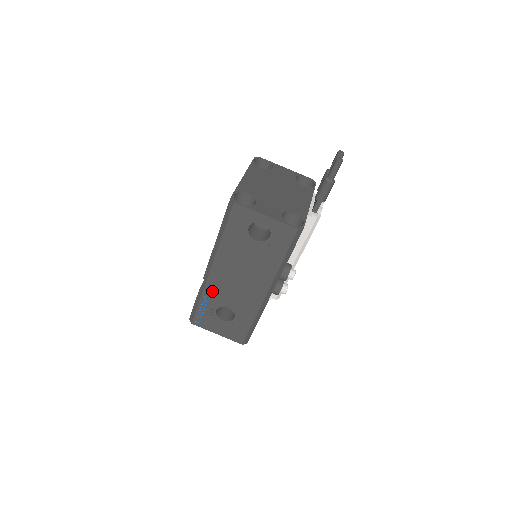
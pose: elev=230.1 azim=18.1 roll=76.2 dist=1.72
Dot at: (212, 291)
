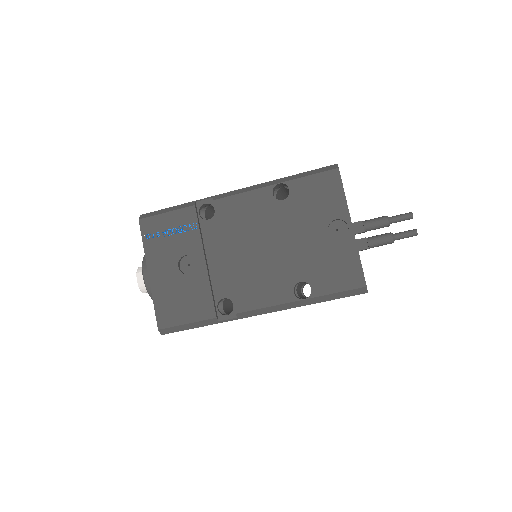
Dot at: occluded
